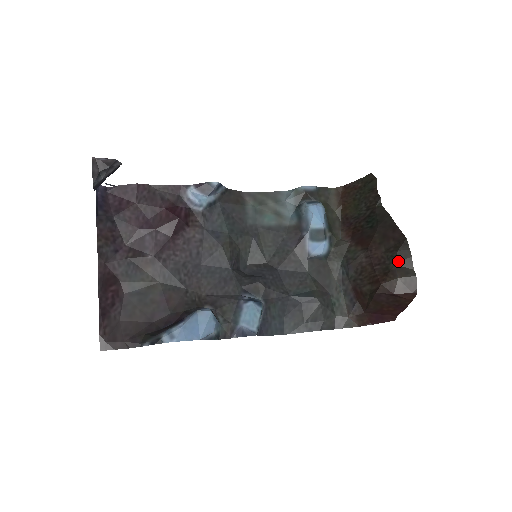
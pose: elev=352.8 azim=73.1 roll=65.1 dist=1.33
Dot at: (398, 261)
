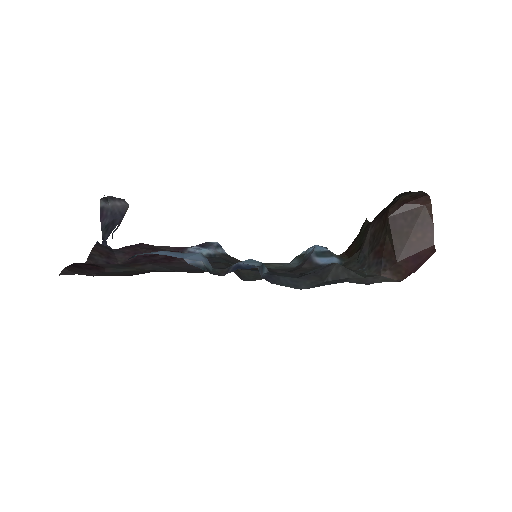
Dot at: (398, 198)
